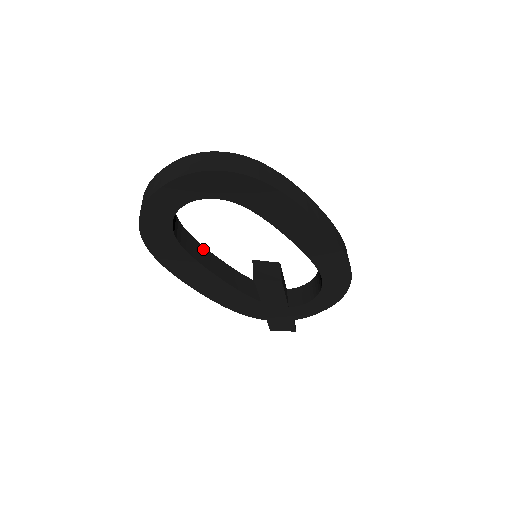
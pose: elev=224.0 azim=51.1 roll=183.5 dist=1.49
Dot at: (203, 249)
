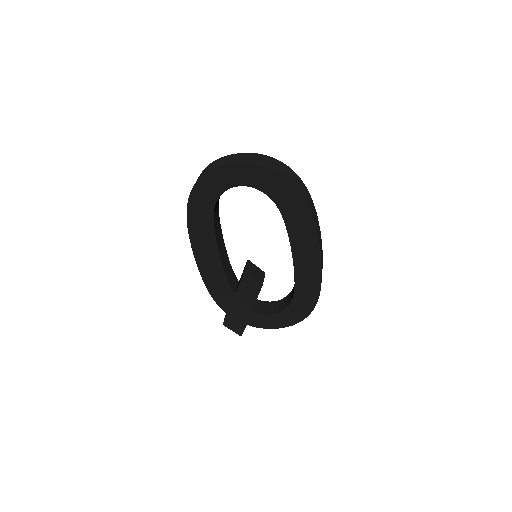
Dot at: (220, 229)
